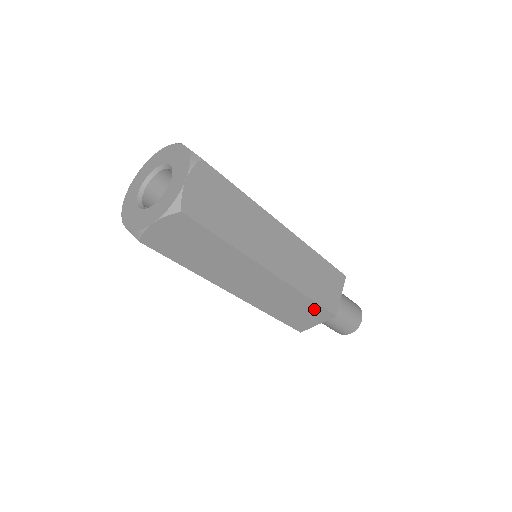
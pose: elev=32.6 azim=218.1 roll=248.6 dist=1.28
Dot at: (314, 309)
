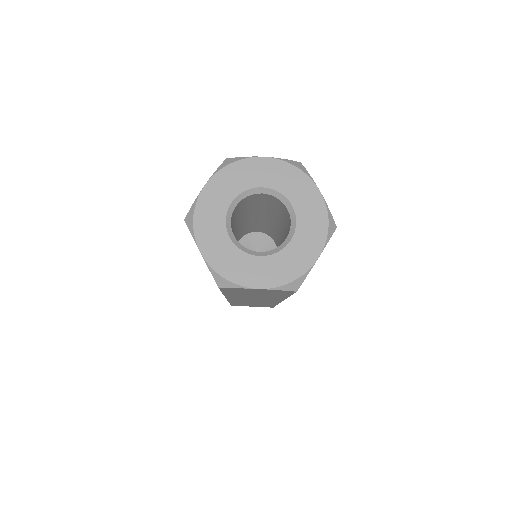
Dot at: occluded
